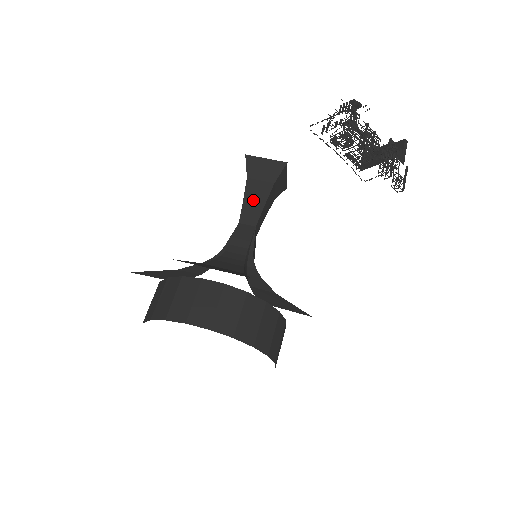
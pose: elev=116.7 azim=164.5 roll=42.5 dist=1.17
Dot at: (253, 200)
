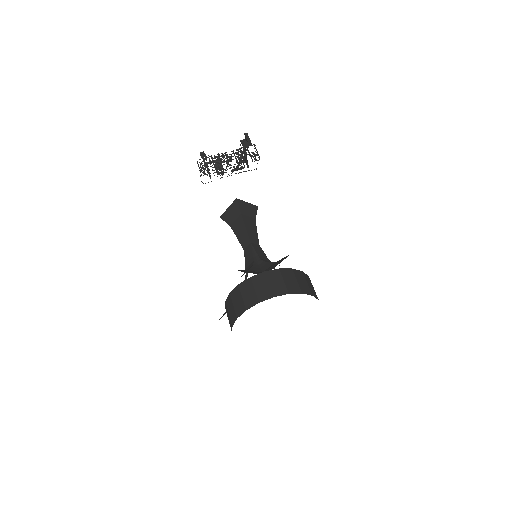
Dot at: (240, 232)
